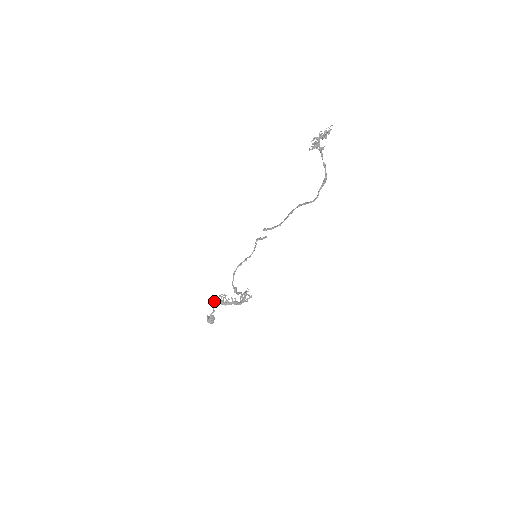
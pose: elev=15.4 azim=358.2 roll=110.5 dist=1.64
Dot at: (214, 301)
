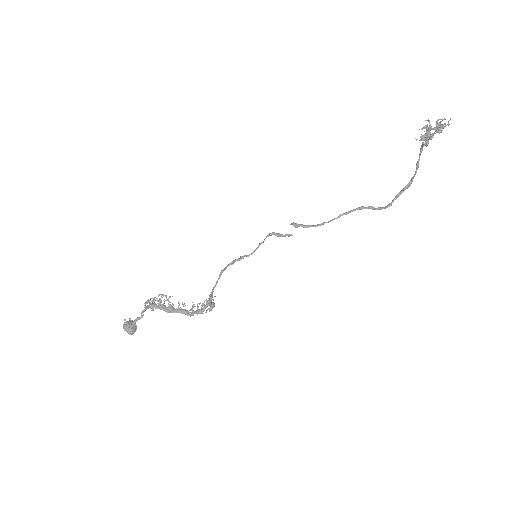
Dot at: occluded
